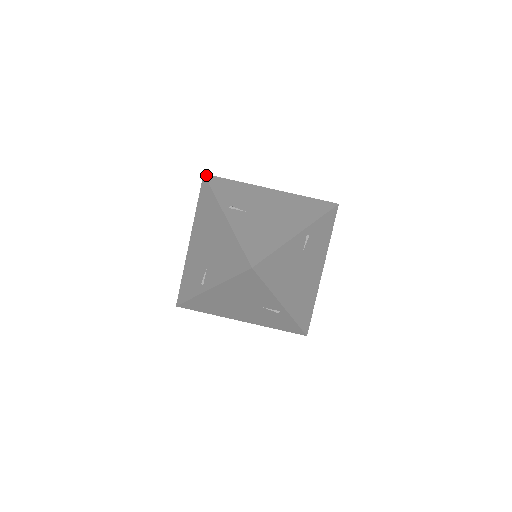
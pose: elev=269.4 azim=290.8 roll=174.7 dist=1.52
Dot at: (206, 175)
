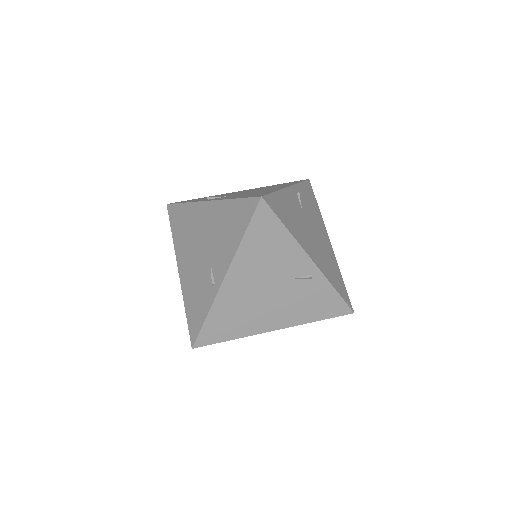
Dot at: (170, 203)
